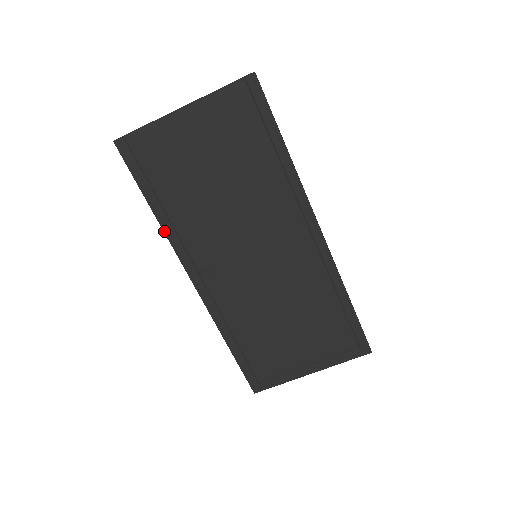
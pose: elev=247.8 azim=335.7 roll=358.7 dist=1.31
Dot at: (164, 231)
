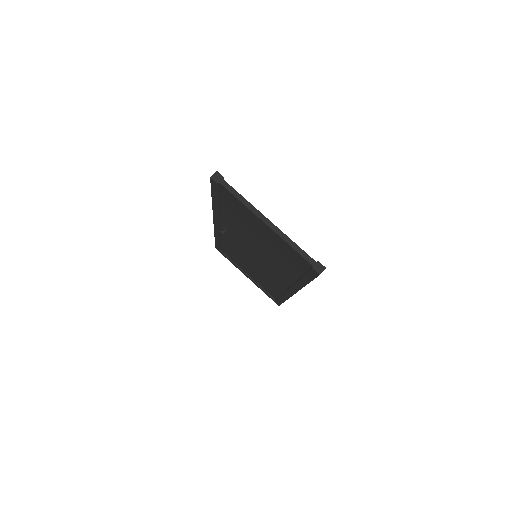
Dot at: (213, 208)
